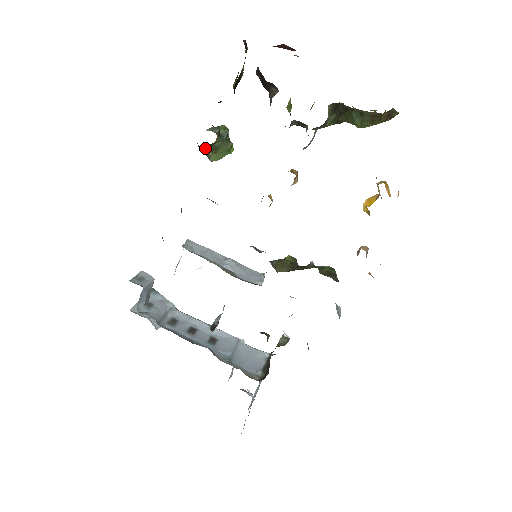
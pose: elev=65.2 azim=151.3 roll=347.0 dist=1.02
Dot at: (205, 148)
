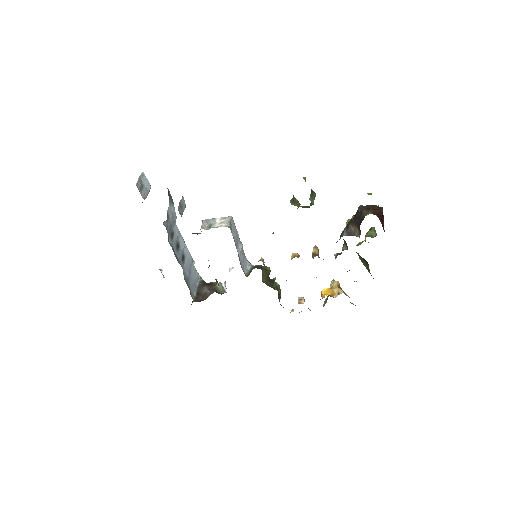
Dot at: occluded
